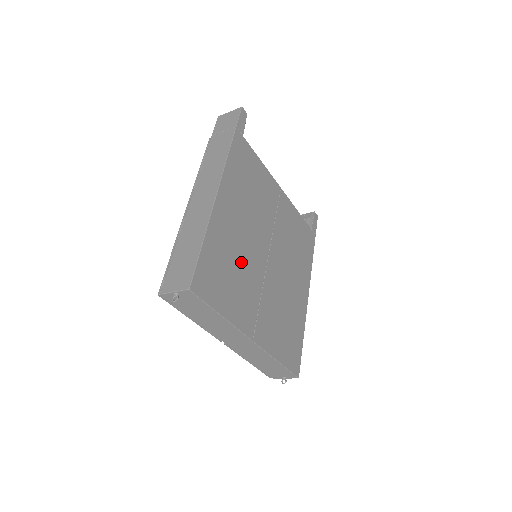
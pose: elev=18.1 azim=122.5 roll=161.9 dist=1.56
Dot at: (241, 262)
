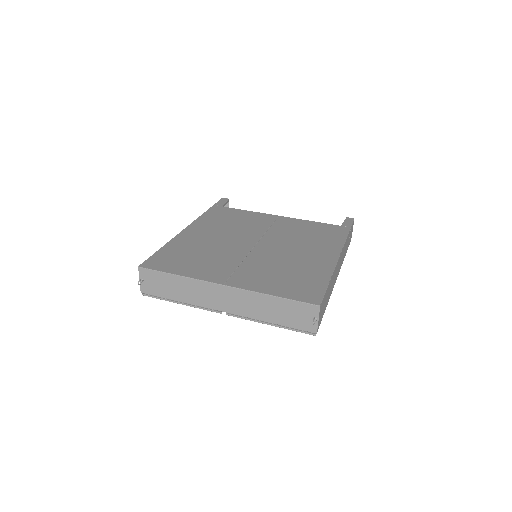
Dot at: (211, 251)
